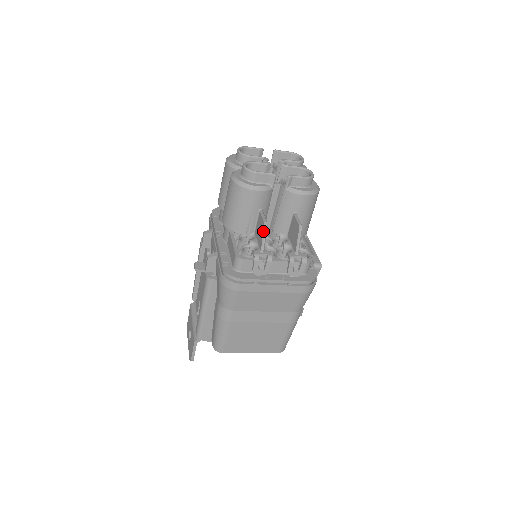
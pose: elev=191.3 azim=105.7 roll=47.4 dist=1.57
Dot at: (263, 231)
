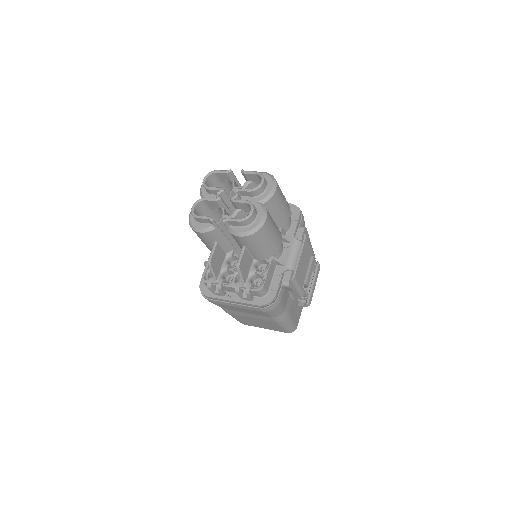
Dot at: (209, 267)
